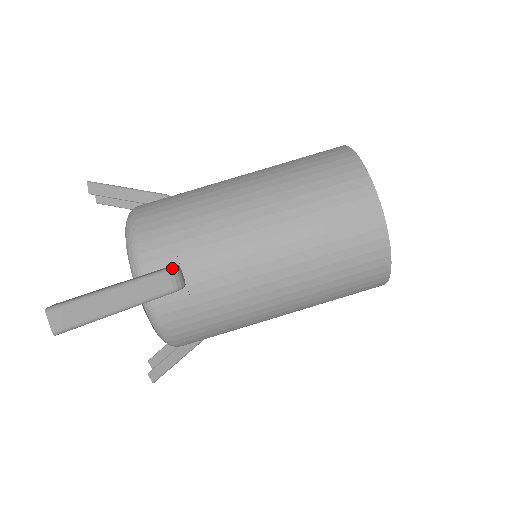
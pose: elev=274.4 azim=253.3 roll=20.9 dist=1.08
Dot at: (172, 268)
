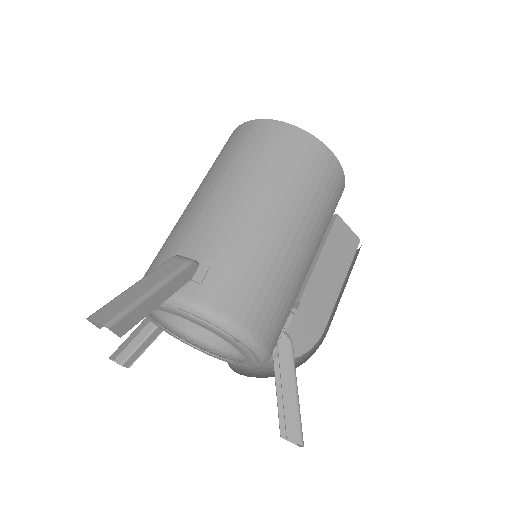
Dot at: (174, 256)
